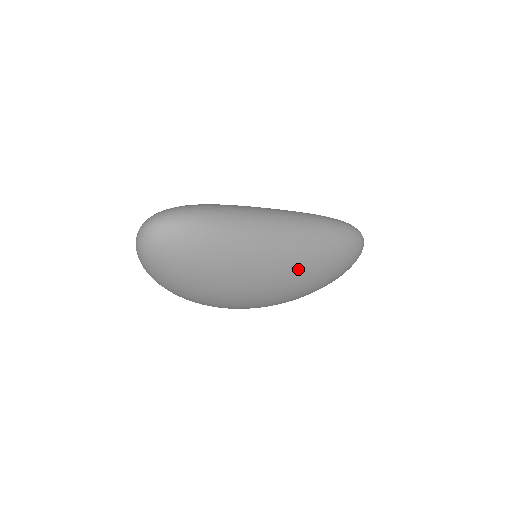
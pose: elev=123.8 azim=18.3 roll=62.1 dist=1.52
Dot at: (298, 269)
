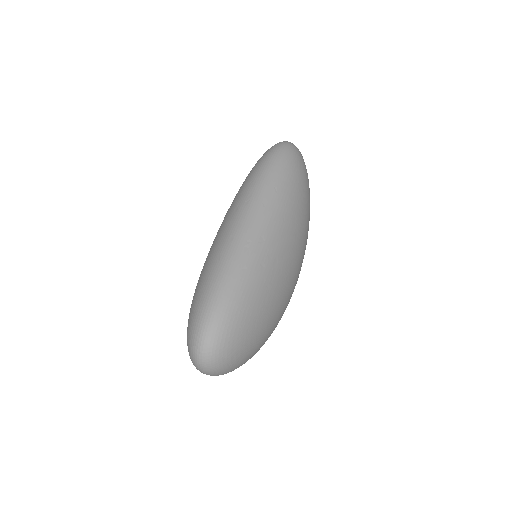
Dot at: (295, 230)
